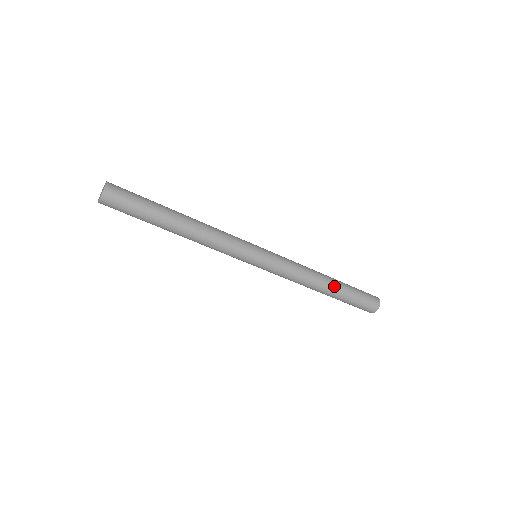
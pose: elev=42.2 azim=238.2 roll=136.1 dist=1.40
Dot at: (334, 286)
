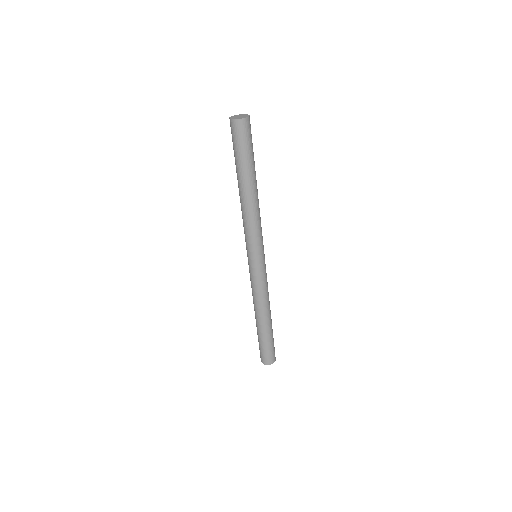
Dot at: occluded
